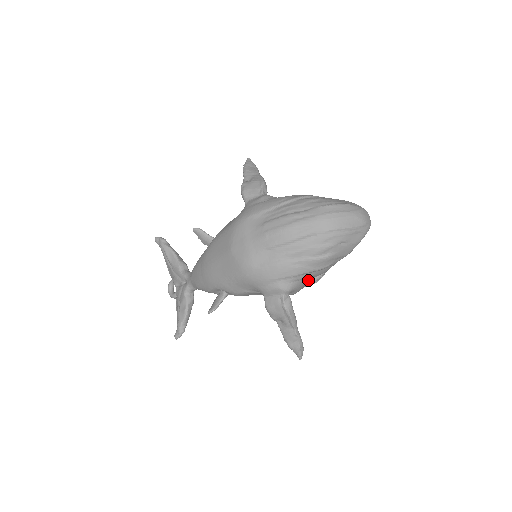
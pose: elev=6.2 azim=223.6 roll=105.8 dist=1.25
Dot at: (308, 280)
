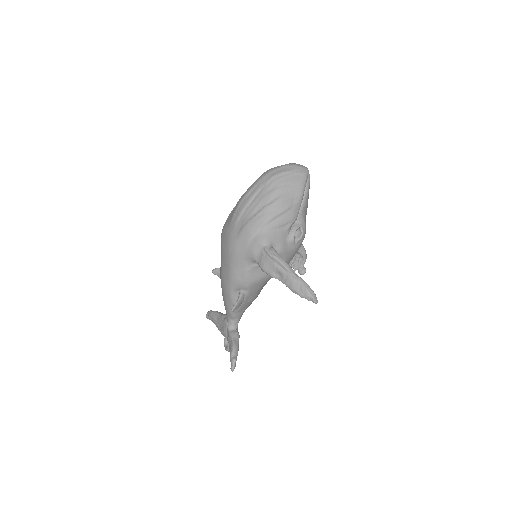
Dot at: (284, 232)
